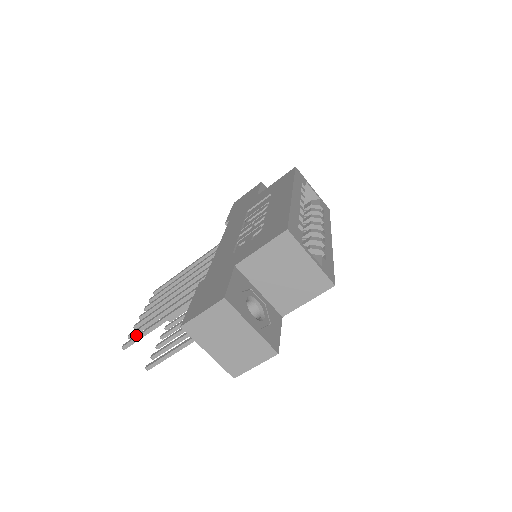
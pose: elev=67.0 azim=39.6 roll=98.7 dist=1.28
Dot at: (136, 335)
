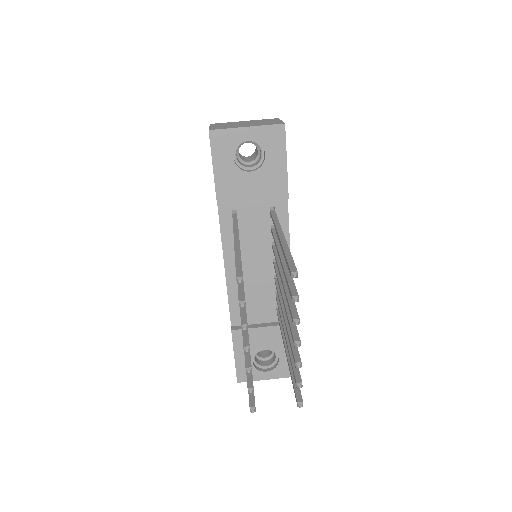
Dot at: occluded
